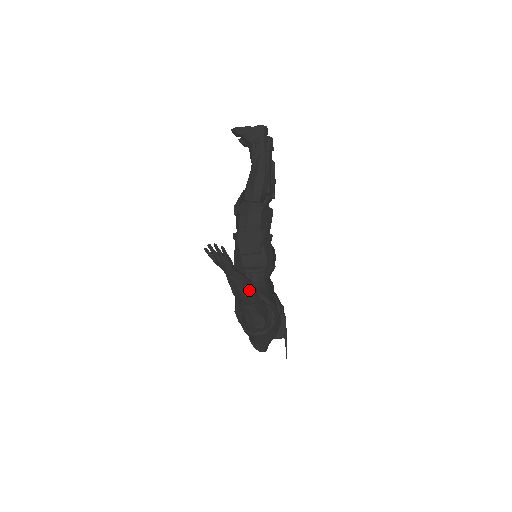
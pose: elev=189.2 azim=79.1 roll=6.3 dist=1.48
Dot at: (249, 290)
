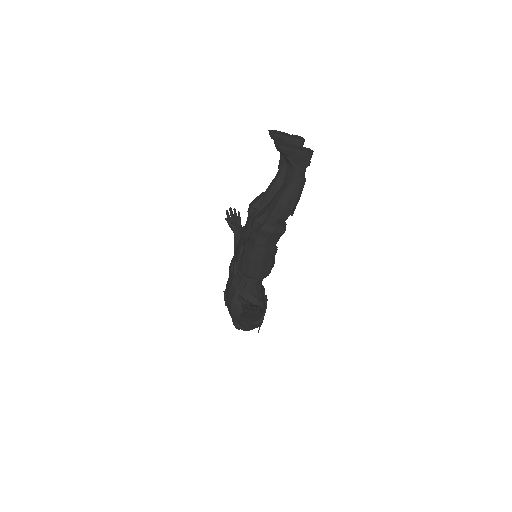
Dot at: (260, 318)
